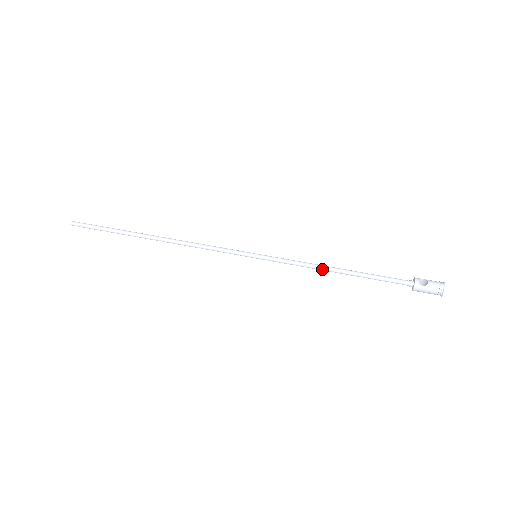
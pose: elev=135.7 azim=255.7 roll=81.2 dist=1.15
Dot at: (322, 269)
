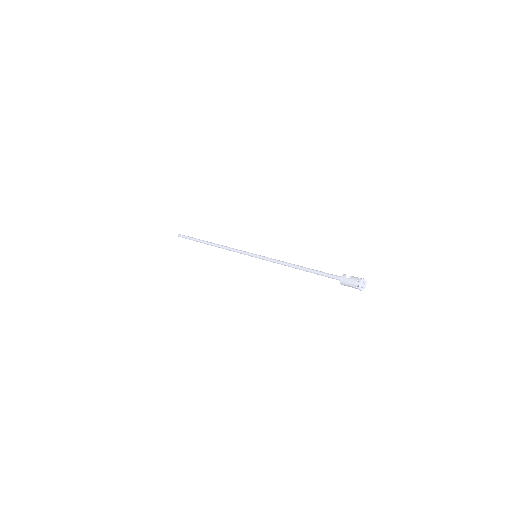
Dot at: (289, 265)
